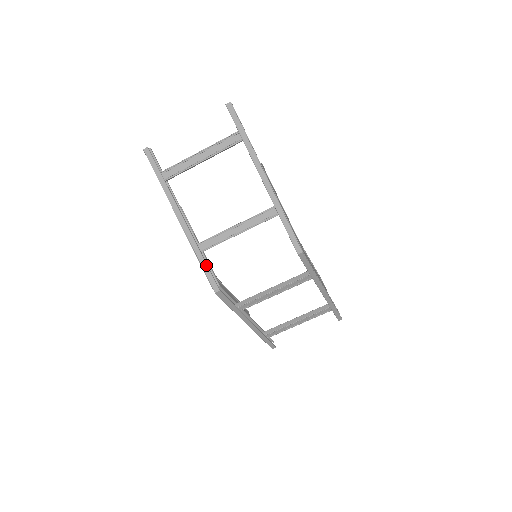
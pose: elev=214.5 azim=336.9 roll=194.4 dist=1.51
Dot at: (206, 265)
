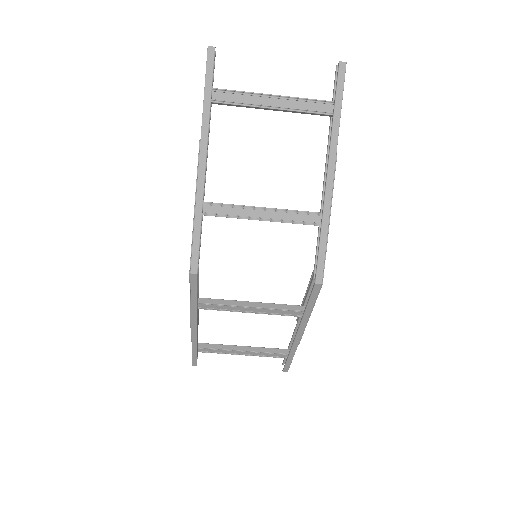
Dot at: (199, 234)
